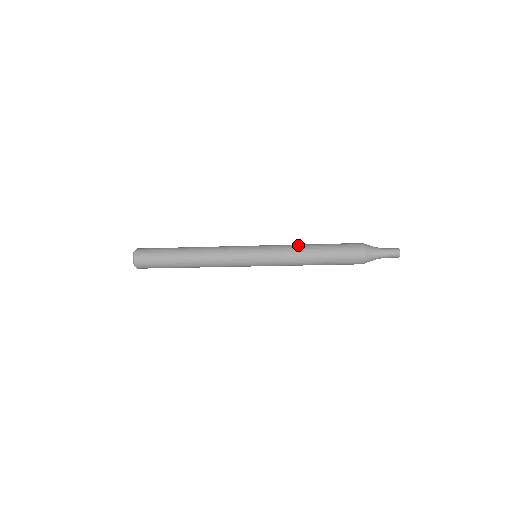
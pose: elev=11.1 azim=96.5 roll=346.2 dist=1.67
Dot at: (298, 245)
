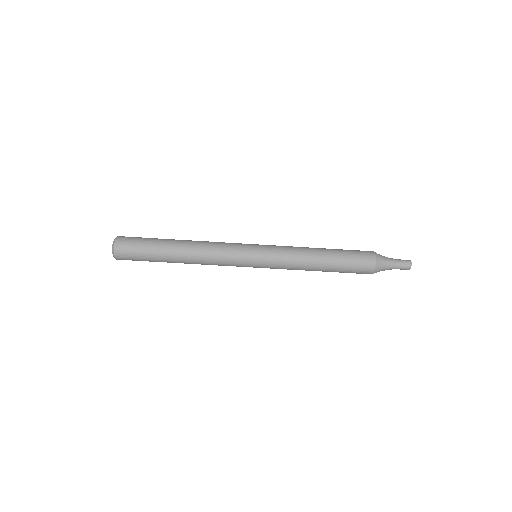
Dot at: occluded
